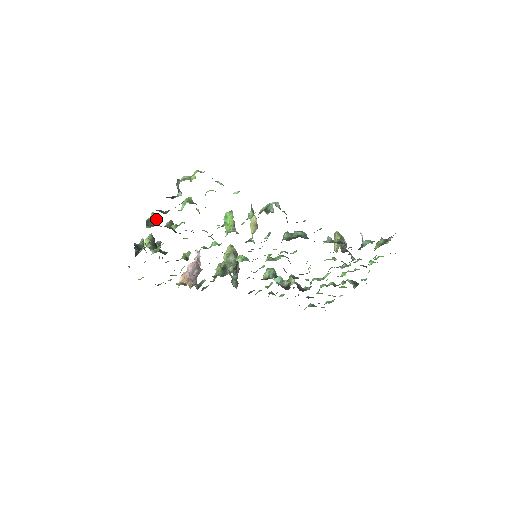
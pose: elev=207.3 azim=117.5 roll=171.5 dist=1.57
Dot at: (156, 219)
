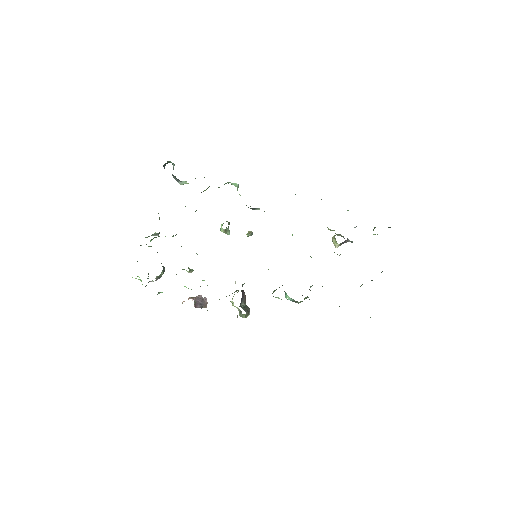
Dot at: occluded
